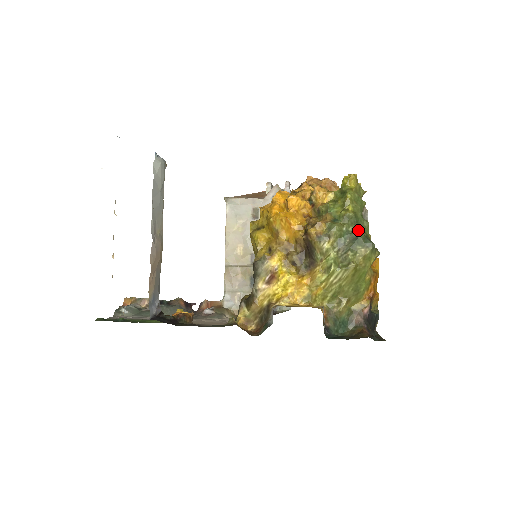
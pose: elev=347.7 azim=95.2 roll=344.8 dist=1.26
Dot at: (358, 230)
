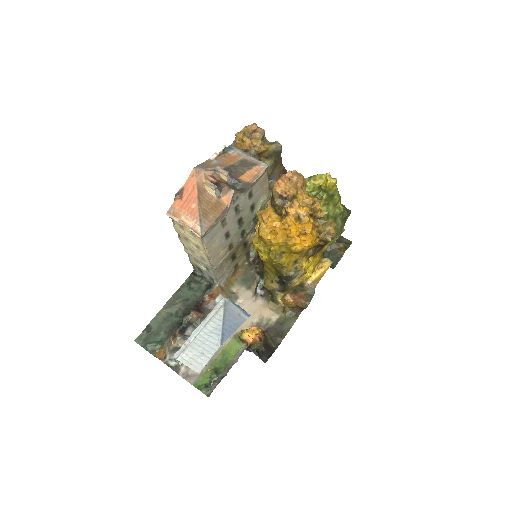
Dot at: (345, 212)
